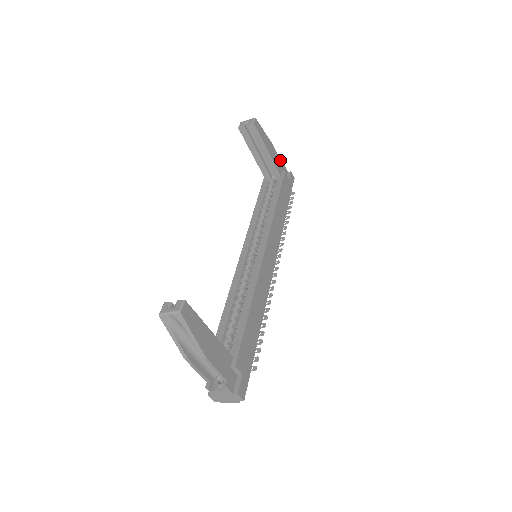
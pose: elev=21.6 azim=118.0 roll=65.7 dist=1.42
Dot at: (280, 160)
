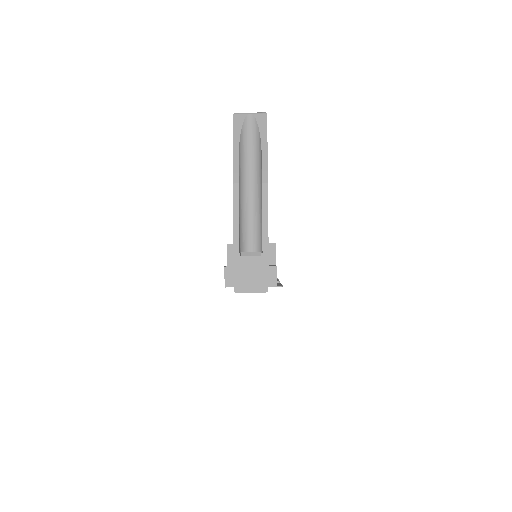
Dot at: occluded
